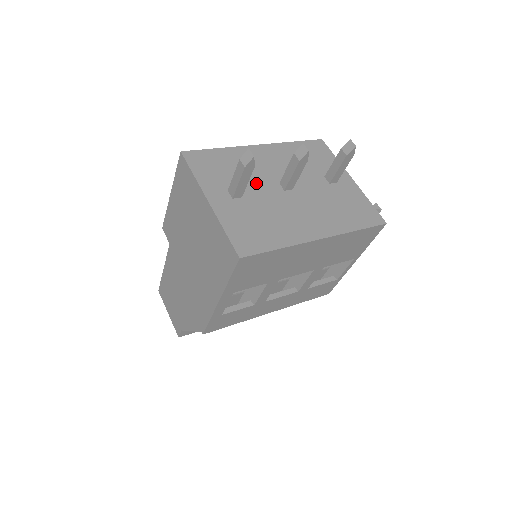
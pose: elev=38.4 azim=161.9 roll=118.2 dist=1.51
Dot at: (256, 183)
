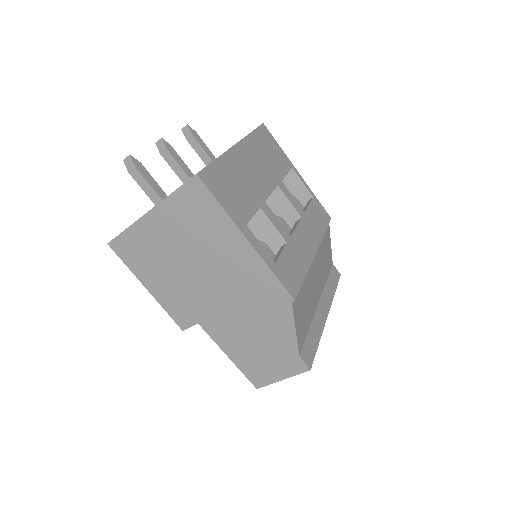
Dot at: occluded
